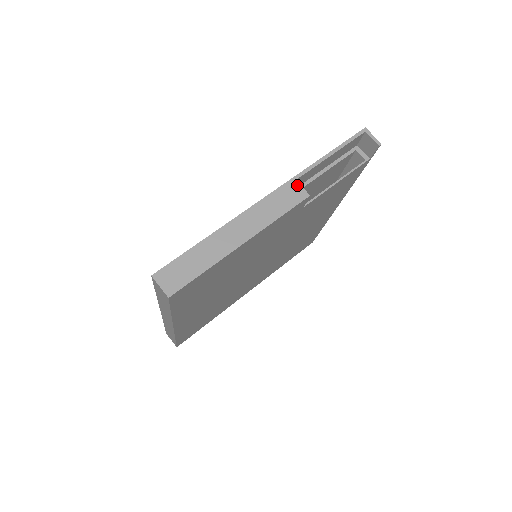
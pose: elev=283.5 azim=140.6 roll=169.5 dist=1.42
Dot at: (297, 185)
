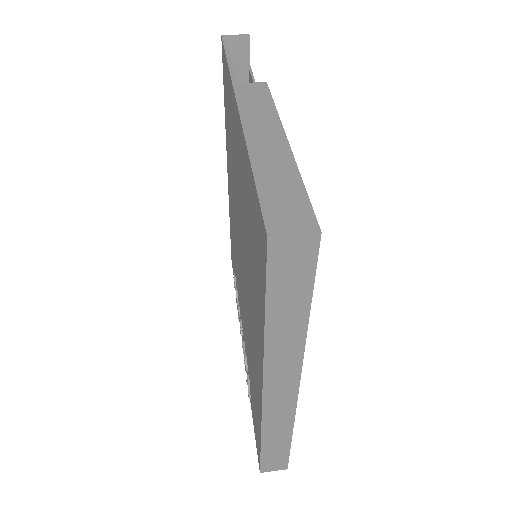
Dot at: (245, 85)
